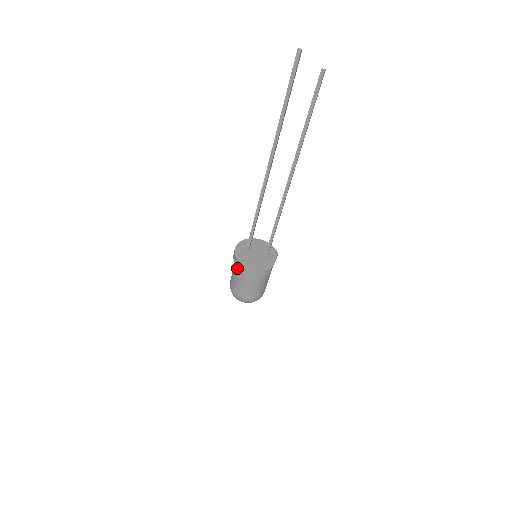
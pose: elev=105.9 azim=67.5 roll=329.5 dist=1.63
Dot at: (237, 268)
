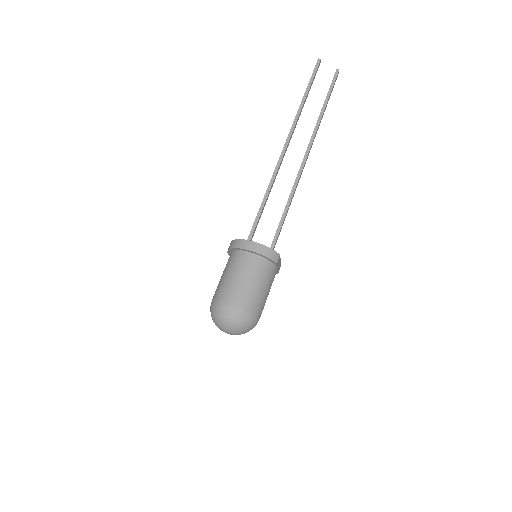
Dot at: (233, 257)
